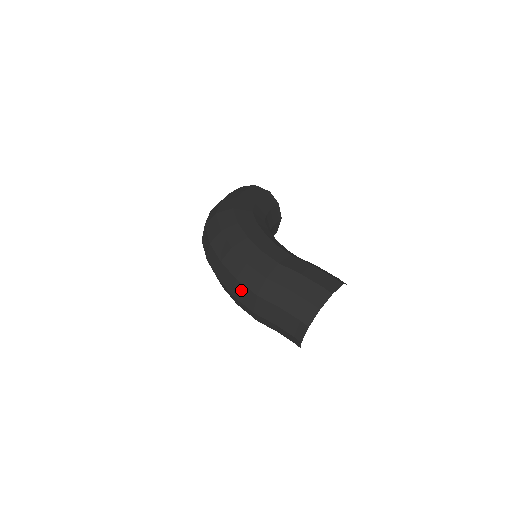
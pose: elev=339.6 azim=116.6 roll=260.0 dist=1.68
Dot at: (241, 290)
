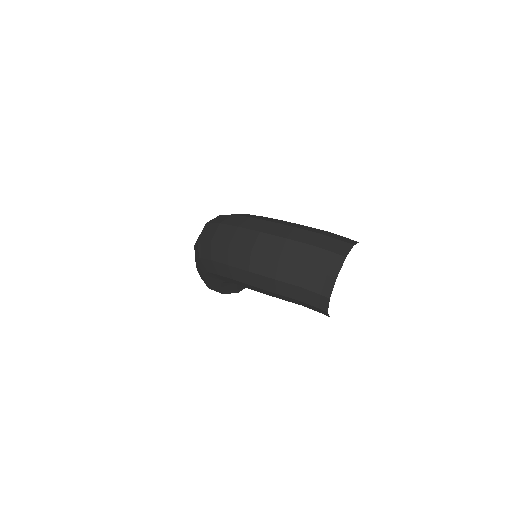
Dot at: (265, 241)
